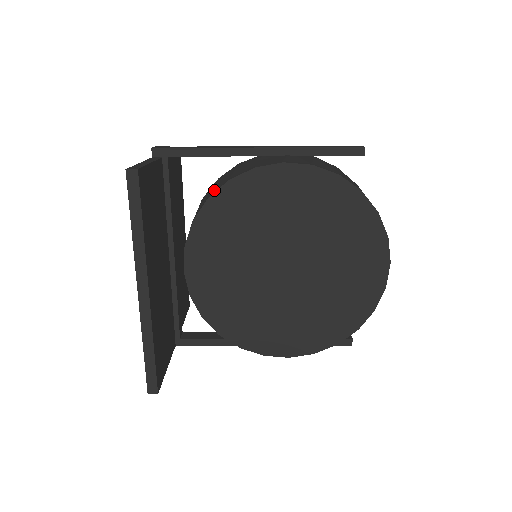
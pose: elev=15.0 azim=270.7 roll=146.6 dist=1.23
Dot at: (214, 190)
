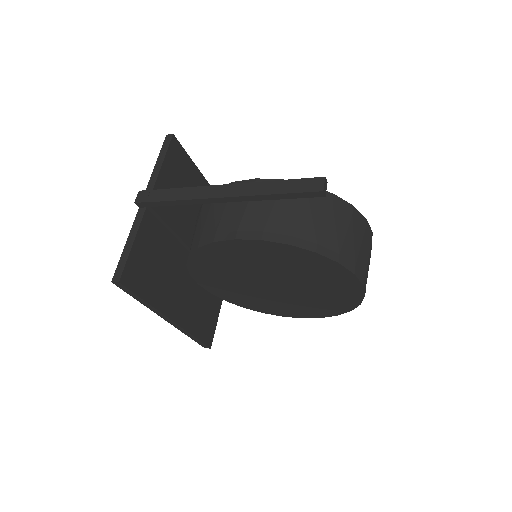
Dot at: (193, 242)
